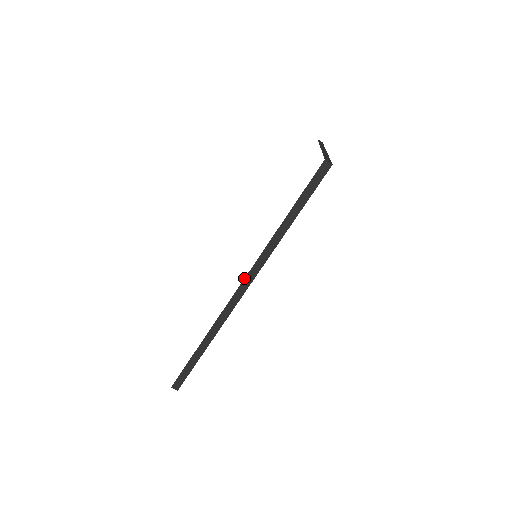
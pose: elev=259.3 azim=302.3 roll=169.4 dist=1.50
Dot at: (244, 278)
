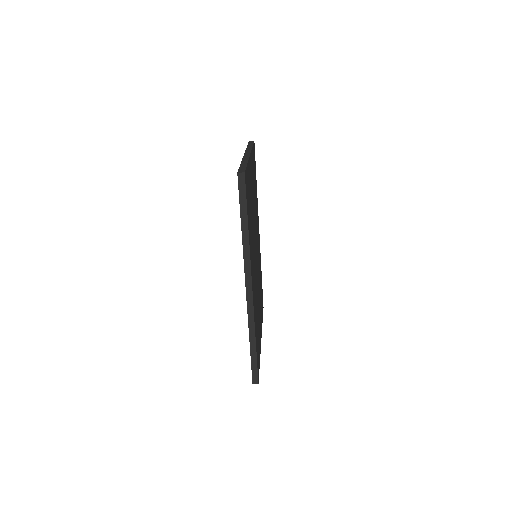
Dot at: (245, 282)
